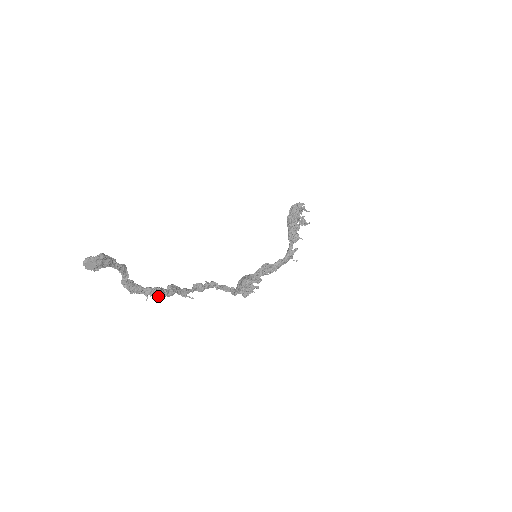
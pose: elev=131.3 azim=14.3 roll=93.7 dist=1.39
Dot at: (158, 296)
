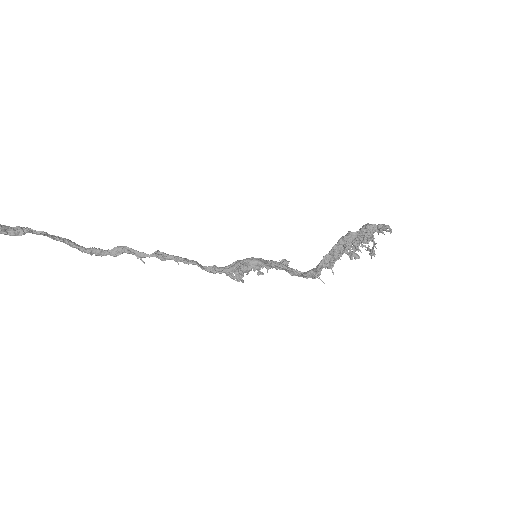
Dot at: (95, 254)
